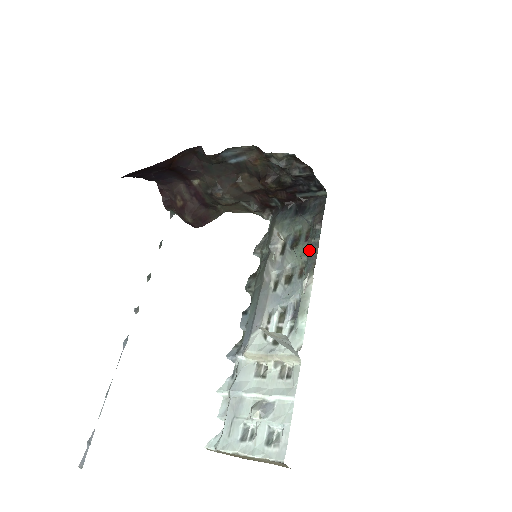
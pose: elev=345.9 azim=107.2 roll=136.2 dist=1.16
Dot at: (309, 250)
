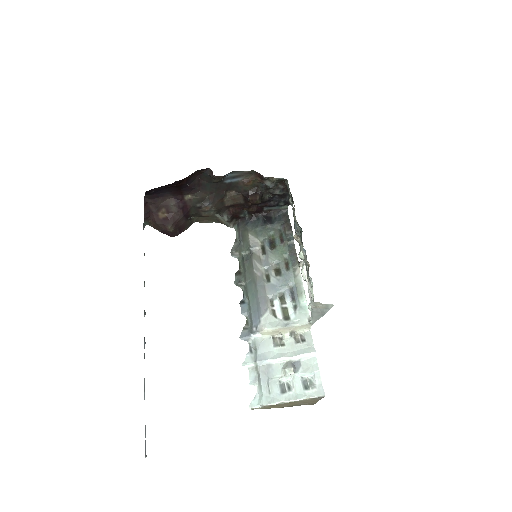
Dot at: (288, 249)
